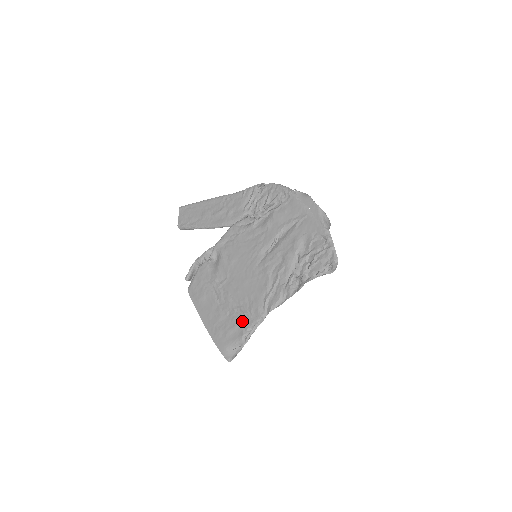
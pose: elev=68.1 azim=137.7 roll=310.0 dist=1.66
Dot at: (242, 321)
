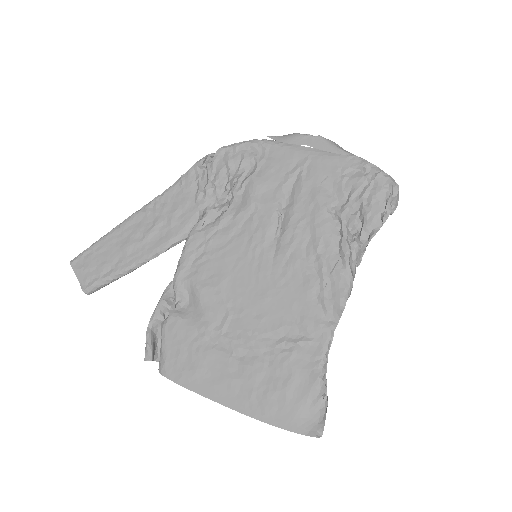
Dot at: (301, 358)
